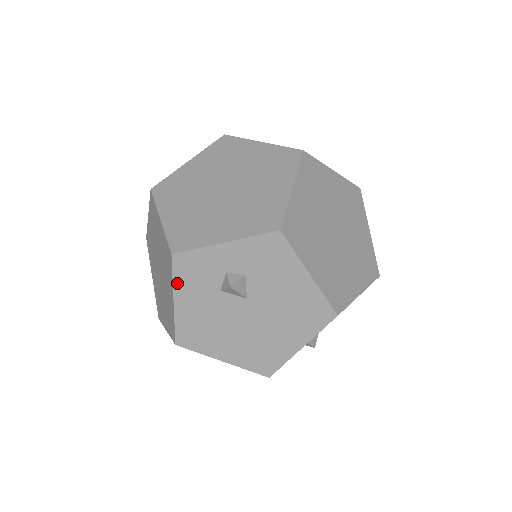
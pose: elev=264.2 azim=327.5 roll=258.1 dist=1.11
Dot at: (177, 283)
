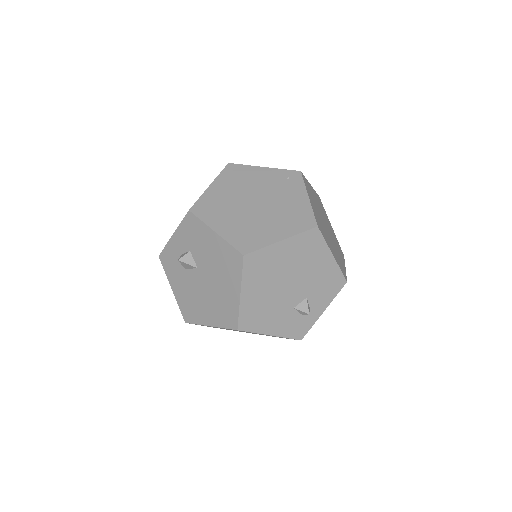
Dot at: (168, 275)
